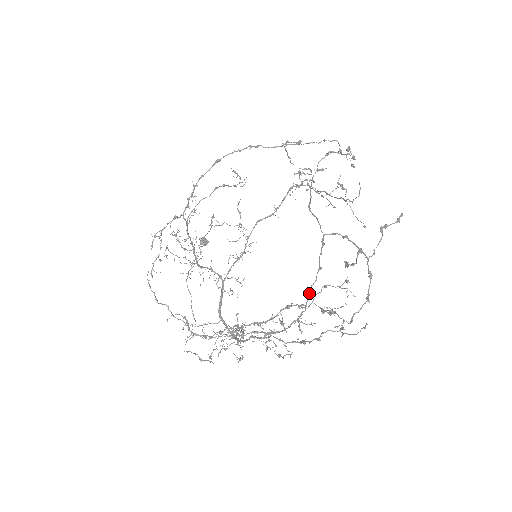
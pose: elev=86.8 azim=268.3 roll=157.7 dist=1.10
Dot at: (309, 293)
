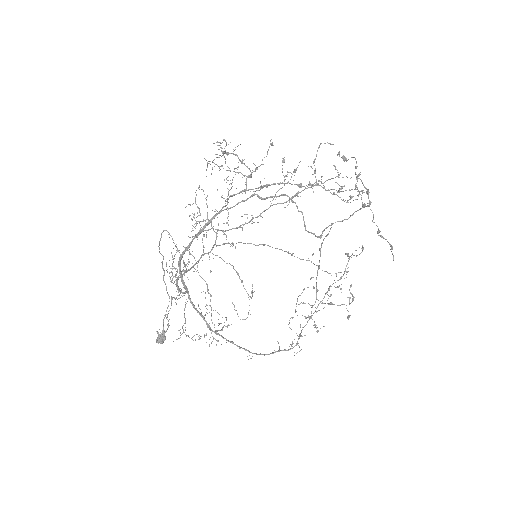
Dot at: occluded
